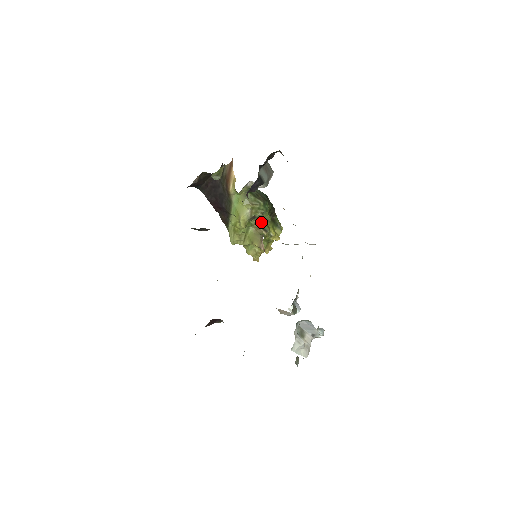
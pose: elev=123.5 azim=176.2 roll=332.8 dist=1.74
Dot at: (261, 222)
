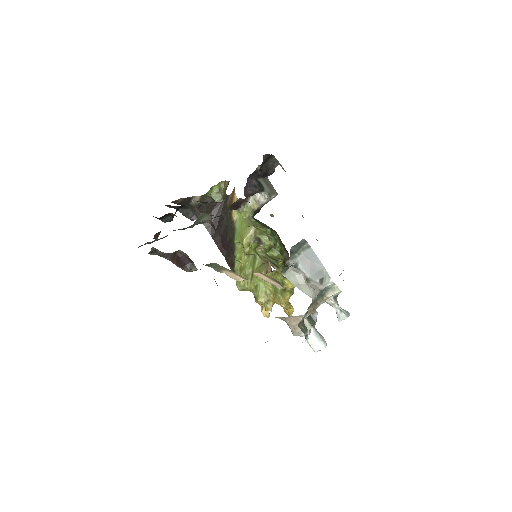
Dot at: (271, 259)
